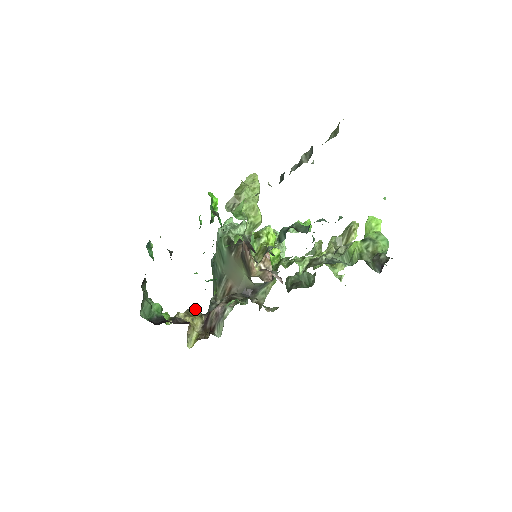
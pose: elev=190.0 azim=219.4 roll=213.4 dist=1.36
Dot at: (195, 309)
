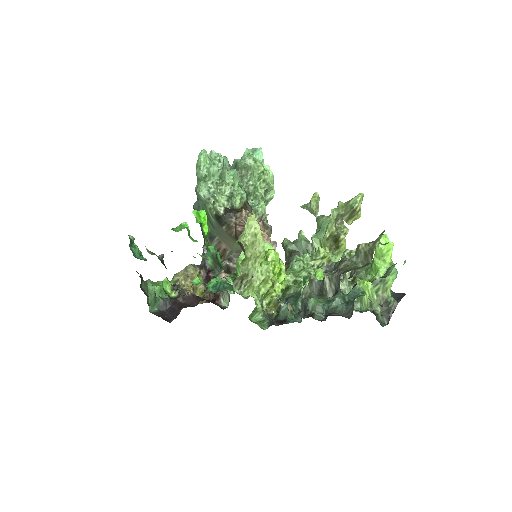
Dot at: (192, 269)
